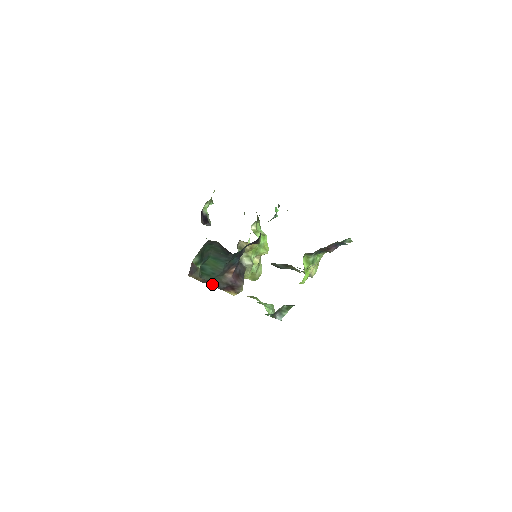
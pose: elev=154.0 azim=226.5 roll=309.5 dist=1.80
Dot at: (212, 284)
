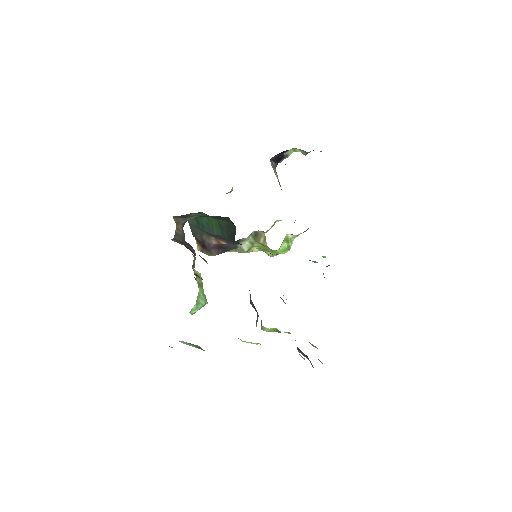
Dot at: (192, 227)
